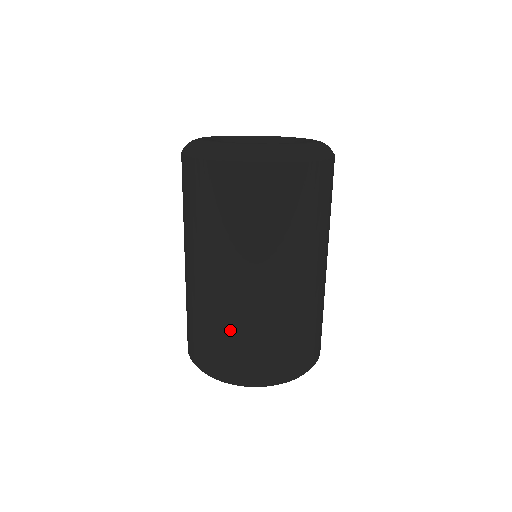
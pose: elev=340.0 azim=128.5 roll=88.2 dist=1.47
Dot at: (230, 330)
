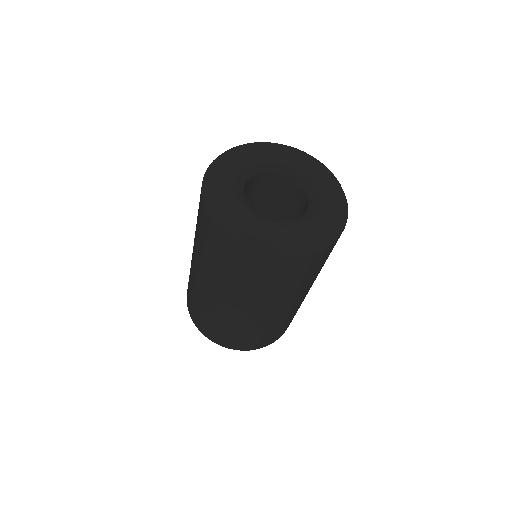
Dot at: (239, 330)
